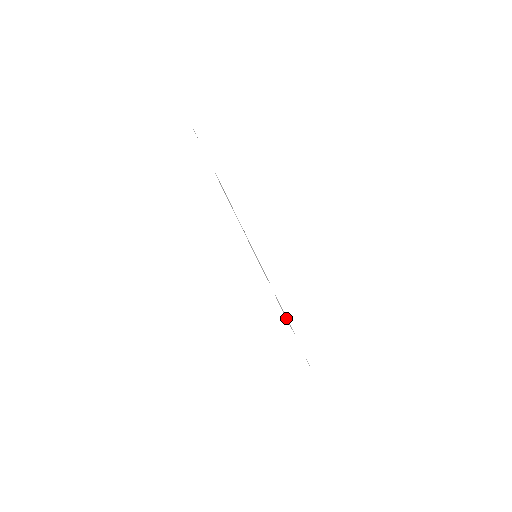
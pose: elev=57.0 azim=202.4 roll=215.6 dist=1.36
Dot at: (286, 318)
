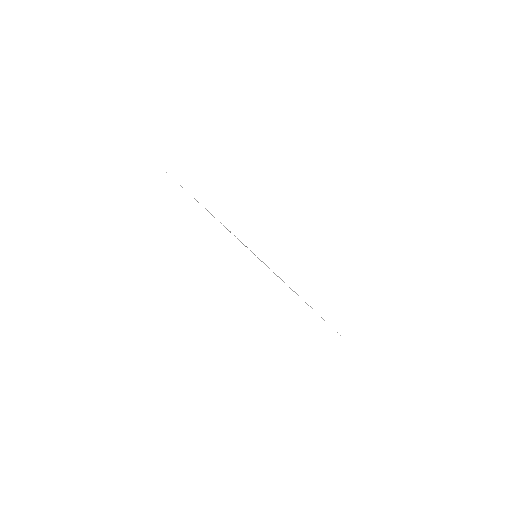
Dot at: occluded
